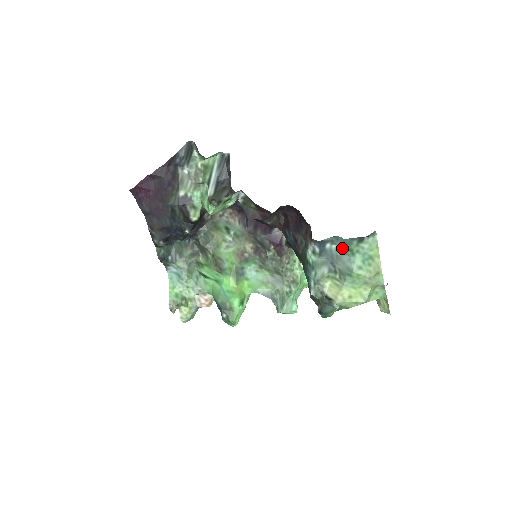
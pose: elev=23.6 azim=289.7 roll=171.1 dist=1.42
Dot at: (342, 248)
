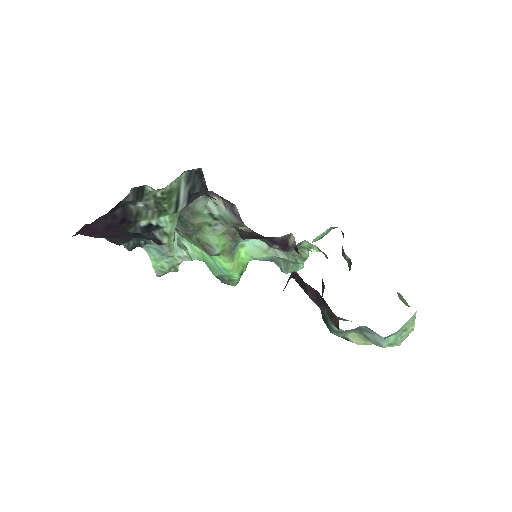
Dot at: (374, 332)
